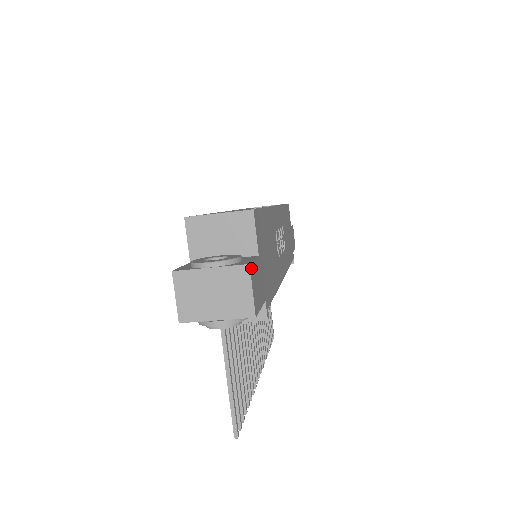
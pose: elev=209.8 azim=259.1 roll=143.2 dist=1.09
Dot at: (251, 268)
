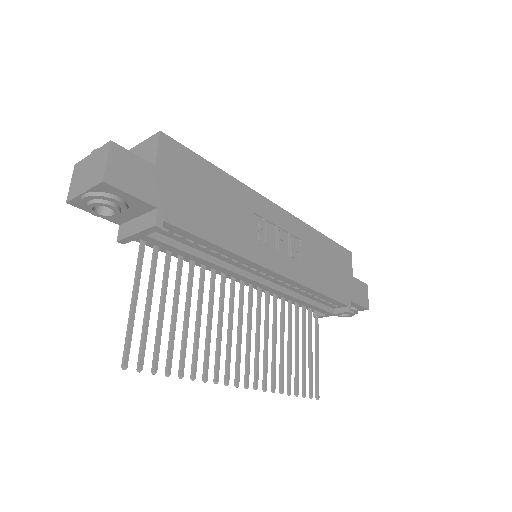
Dot at: (116, 147)
